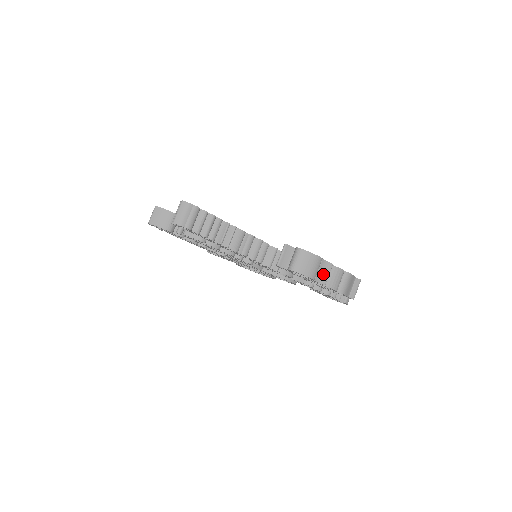
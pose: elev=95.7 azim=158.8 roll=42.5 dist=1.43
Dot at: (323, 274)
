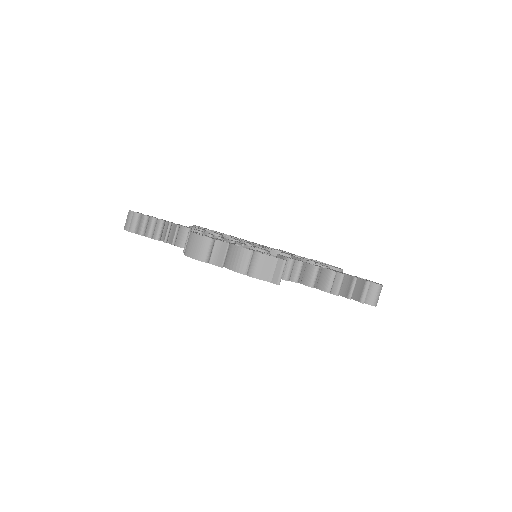
Dot at: (219, 256)
